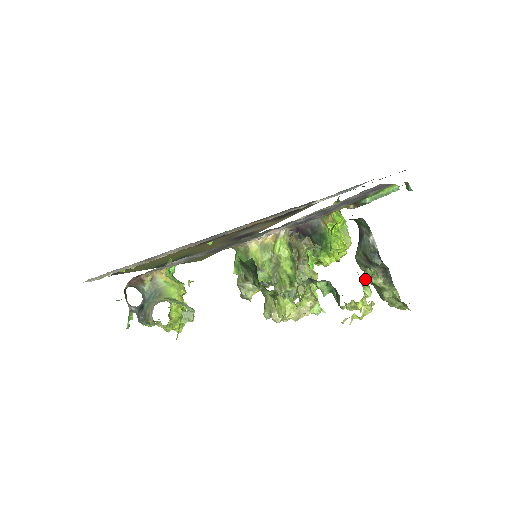
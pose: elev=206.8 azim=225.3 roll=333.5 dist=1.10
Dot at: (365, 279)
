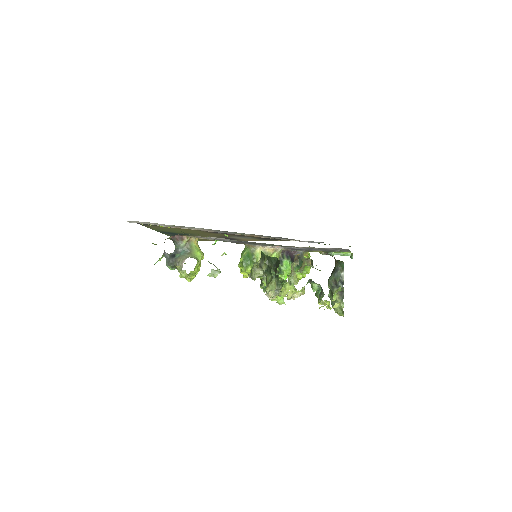
Dot at: (336, 291)
